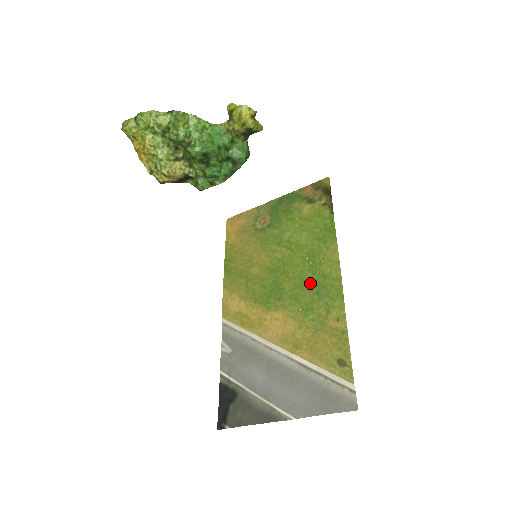
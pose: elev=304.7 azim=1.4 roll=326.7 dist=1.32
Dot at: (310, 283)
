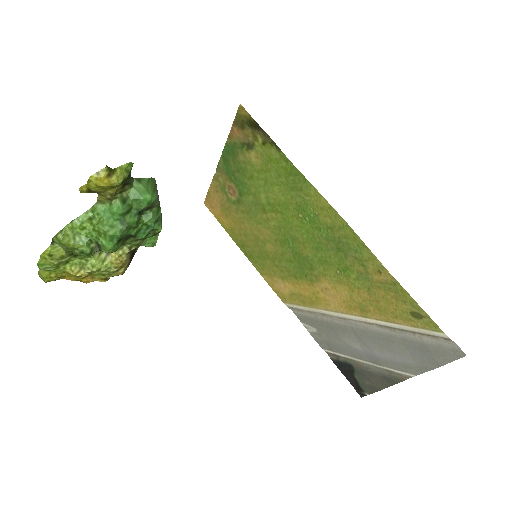
Dot at: (324, 242)
